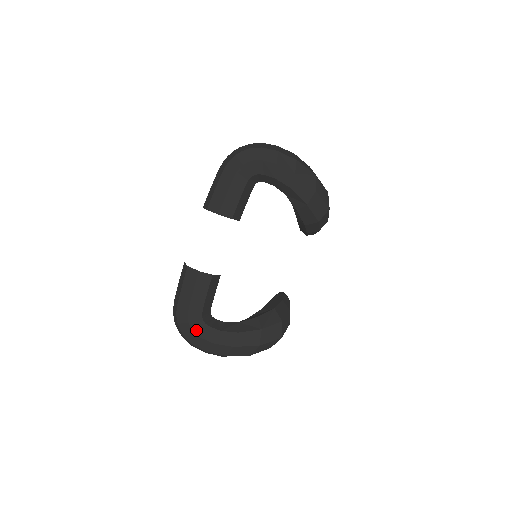
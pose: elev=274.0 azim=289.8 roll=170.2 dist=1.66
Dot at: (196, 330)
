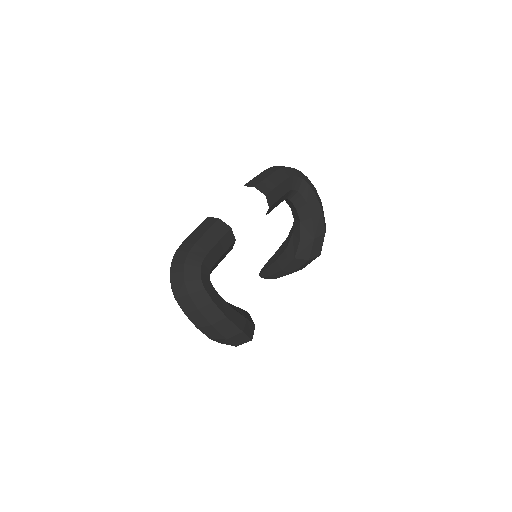
Dot at: (203, 279)
